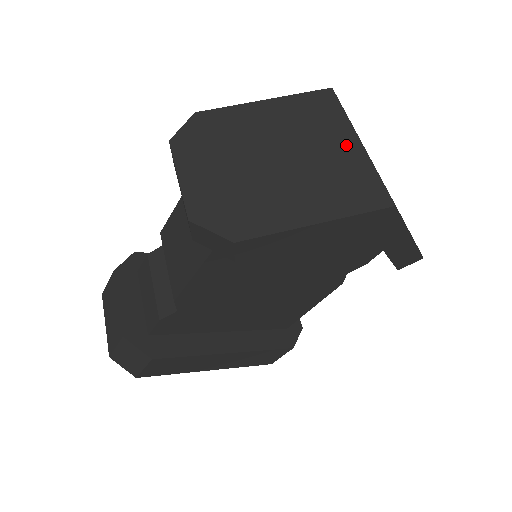
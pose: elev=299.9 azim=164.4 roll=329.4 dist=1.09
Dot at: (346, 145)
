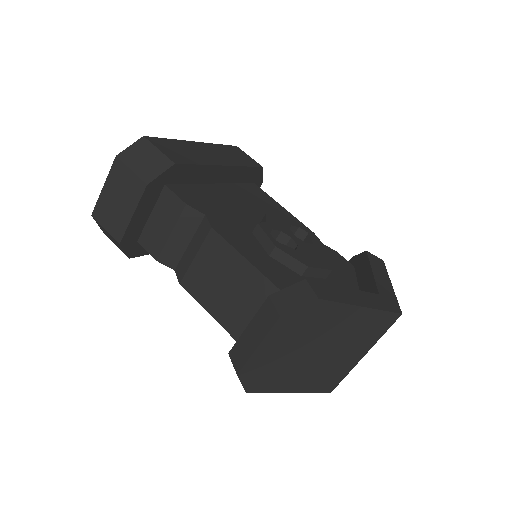
Dot at: (356, 356)
